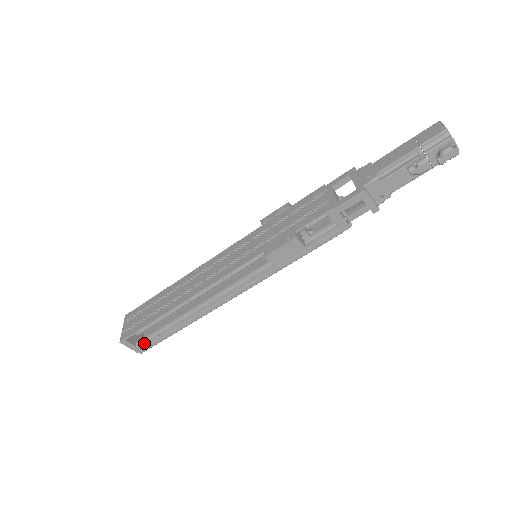
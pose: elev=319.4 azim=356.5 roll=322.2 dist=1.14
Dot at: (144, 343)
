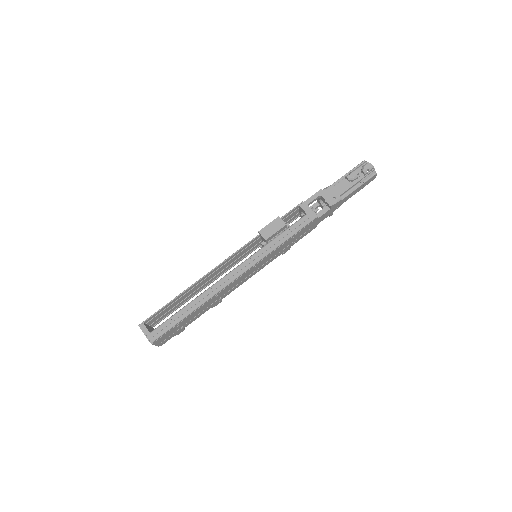
Dot at: (157, 329)
